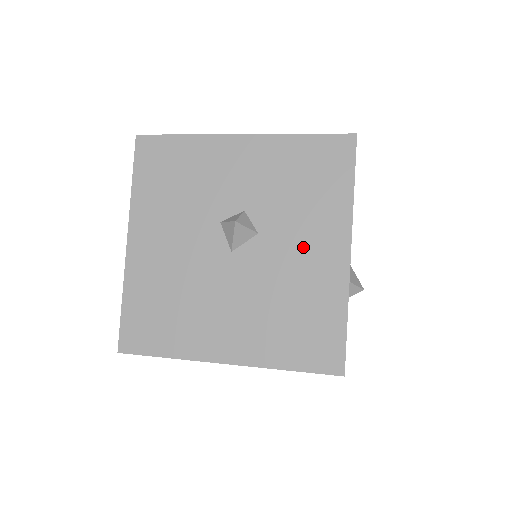
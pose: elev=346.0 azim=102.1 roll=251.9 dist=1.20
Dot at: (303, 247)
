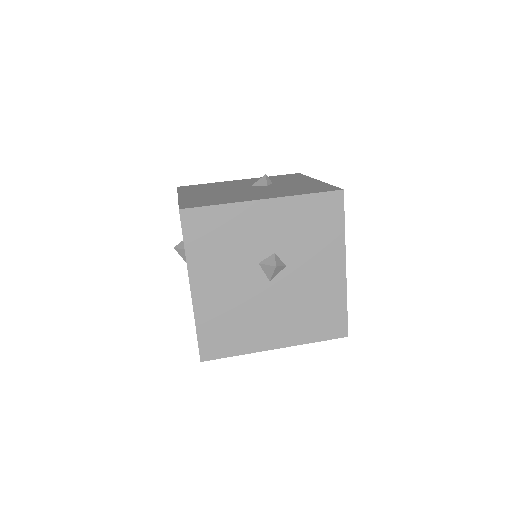
Dot at: (317, 269)
